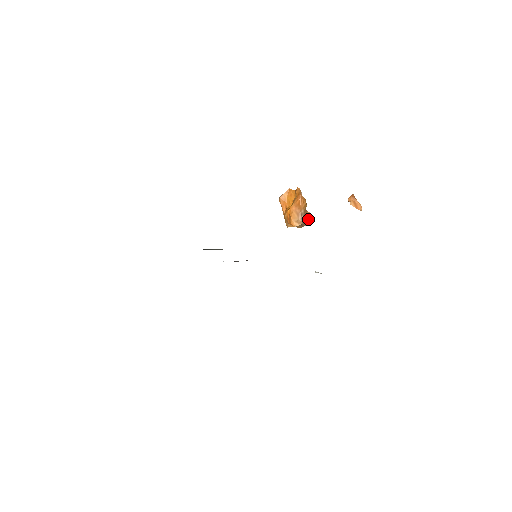
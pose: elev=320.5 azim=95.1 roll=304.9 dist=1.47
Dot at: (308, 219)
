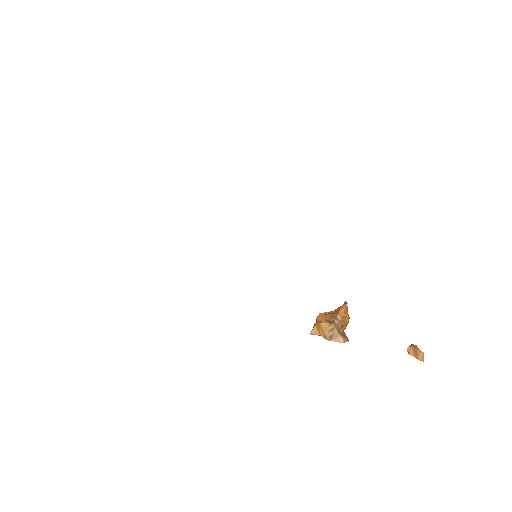
Dot at: (342, 335)
